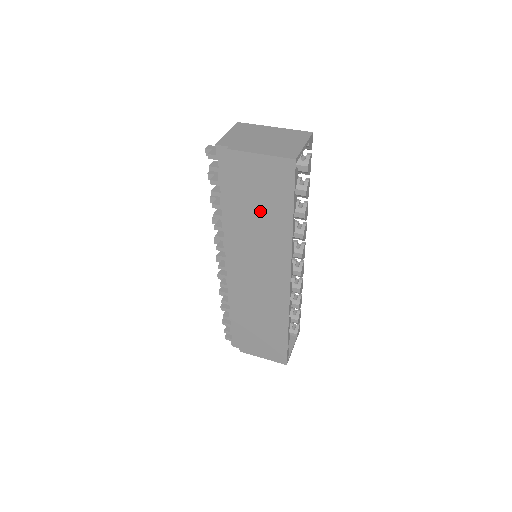
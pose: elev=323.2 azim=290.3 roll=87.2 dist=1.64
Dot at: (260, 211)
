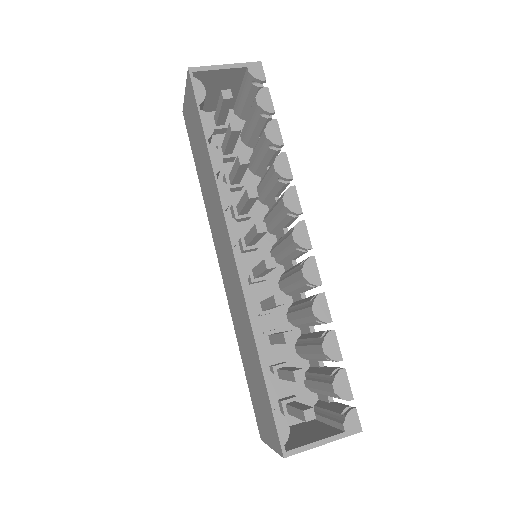
Dot at: (201, 160)
